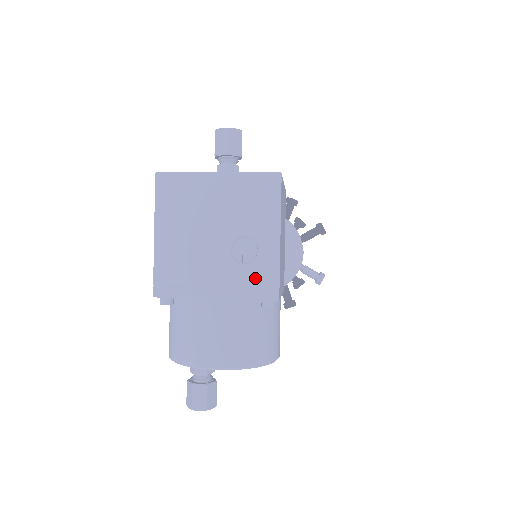
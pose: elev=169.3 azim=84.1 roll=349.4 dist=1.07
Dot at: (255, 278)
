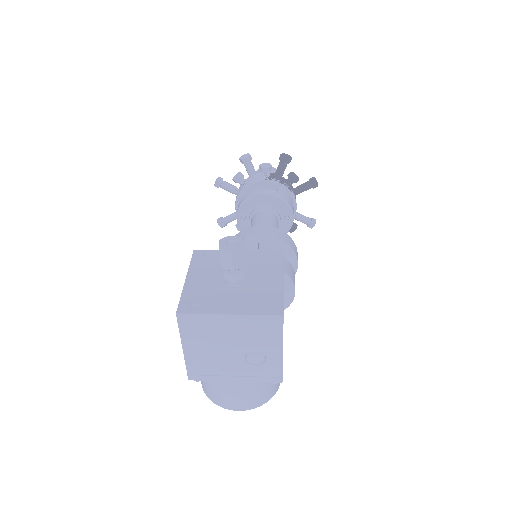
Dot at: (264, 372)
